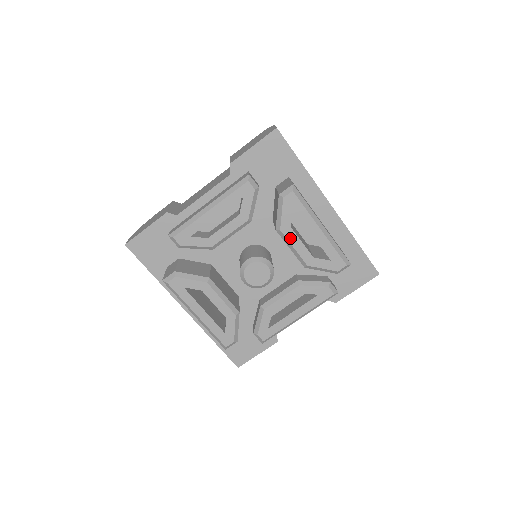
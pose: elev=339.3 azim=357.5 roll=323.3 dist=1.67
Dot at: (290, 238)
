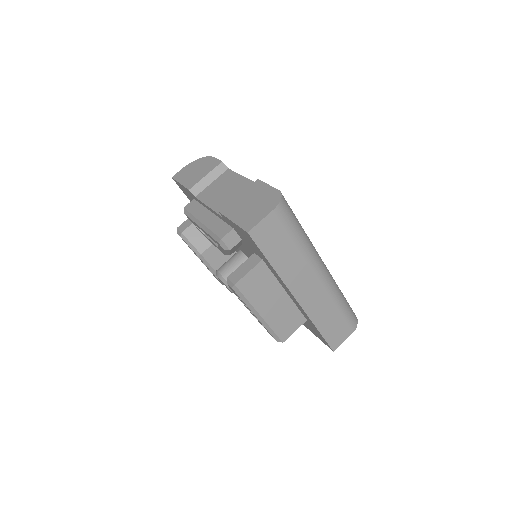
Dot at: occluded
